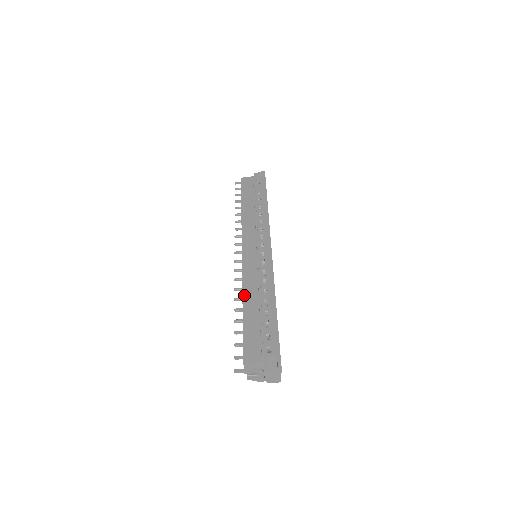
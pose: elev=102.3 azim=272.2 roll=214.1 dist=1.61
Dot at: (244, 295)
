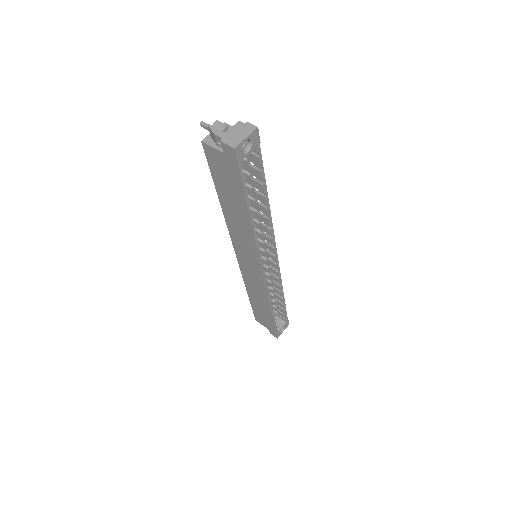
Dot at: occluded
